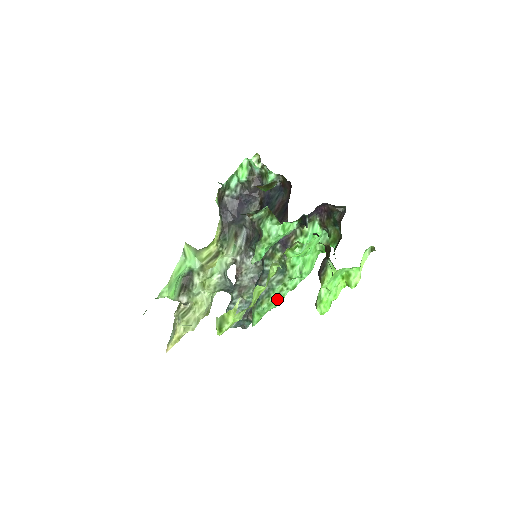
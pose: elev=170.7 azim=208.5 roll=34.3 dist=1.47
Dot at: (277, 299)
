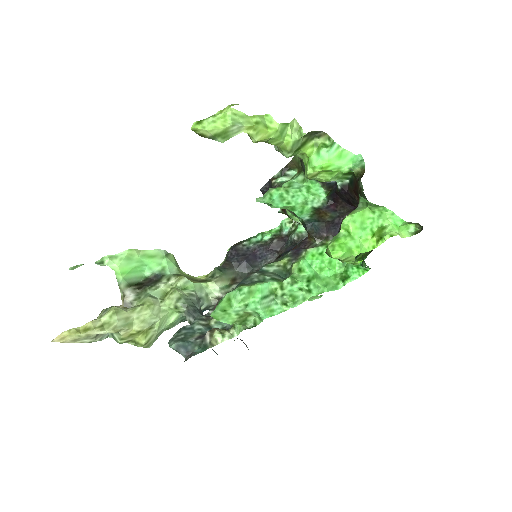
Dot at: (264, 297)
